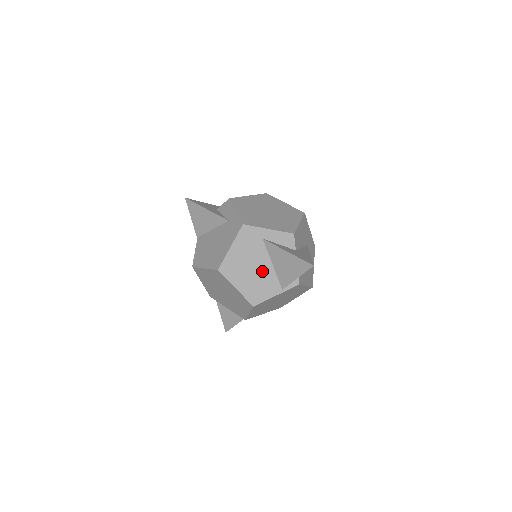
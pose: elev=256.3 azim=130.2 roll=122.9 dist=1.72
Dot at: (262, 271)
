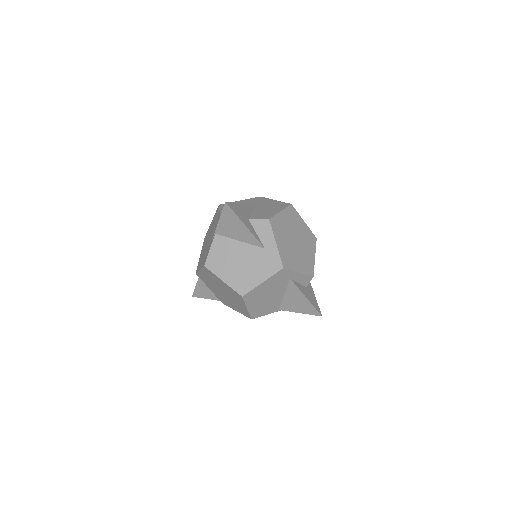
Dot at: (274, 298)
